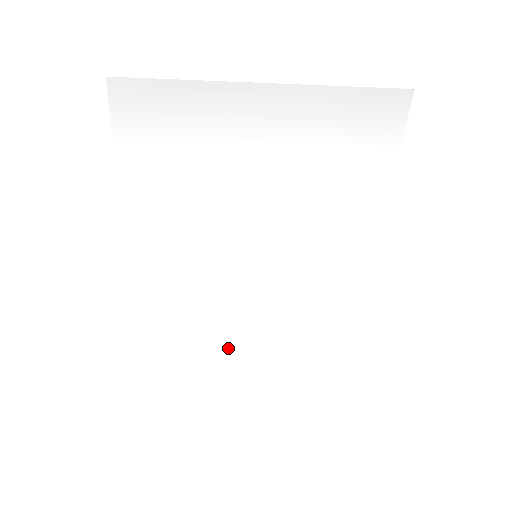
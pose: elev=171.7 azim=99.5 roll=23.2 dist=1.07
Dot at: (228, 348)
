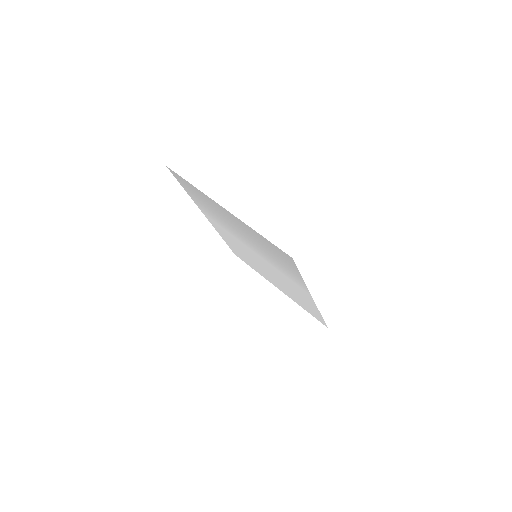
Dot at: (264, 274)
